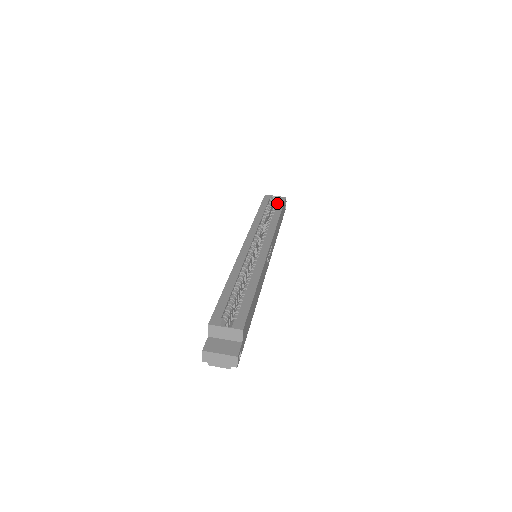
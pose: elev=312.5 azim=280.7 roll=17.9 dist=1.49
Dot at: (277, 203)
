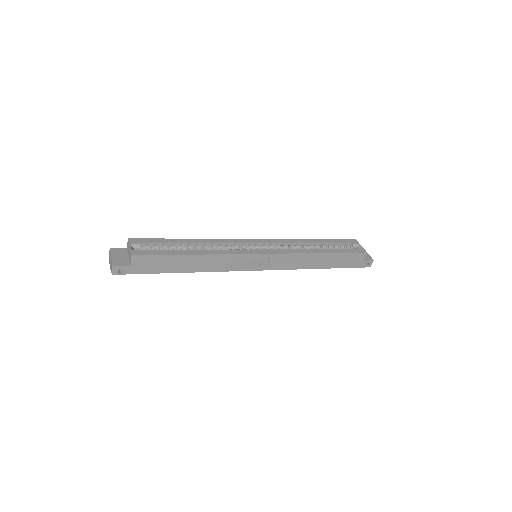
Dot at: occluded
